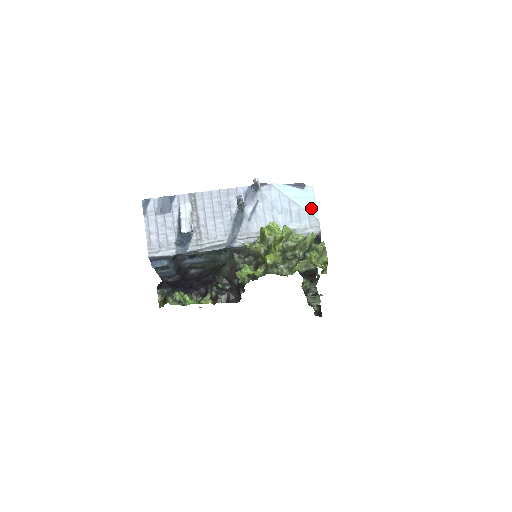
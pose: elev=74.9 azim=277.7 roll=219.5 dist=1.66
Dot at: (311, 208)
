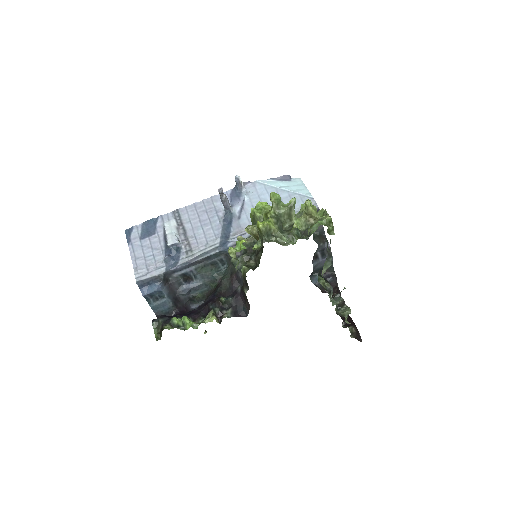
Dot at: (302, 191)
